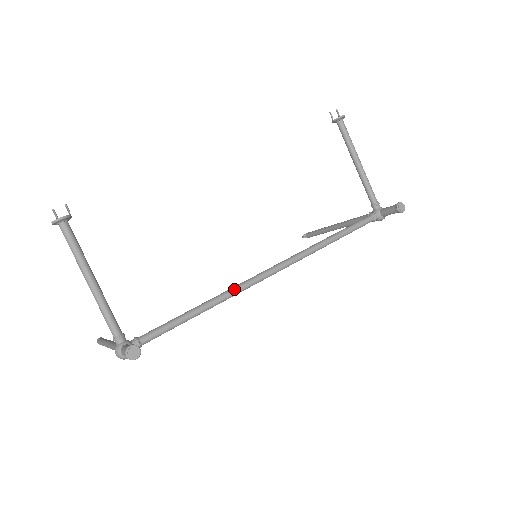
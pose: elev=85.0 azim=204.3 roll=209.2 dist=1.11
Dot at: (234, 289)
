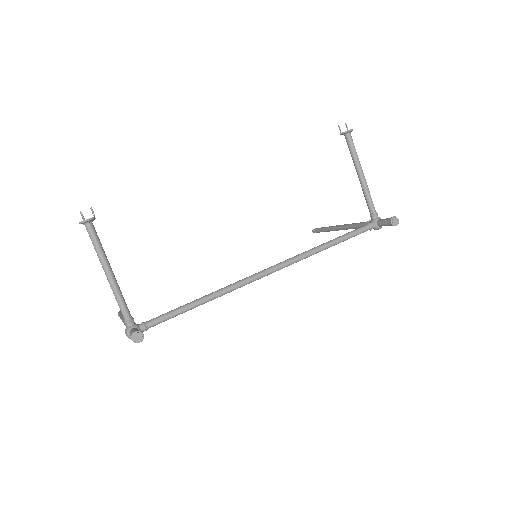
Dot at: (231, 286)
